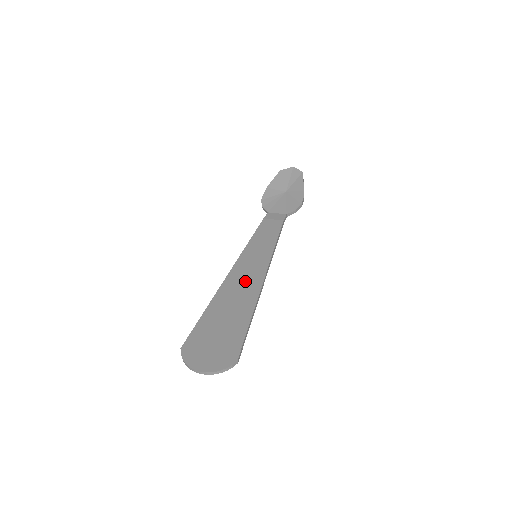
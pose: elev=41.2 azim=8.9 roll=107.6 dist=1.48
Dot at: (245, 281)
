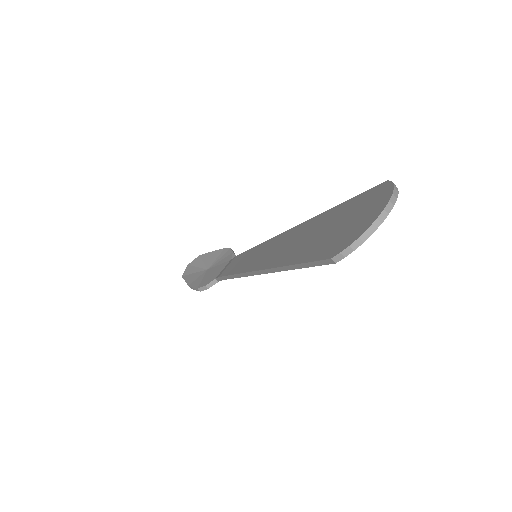
Dot at: (279, 246)
